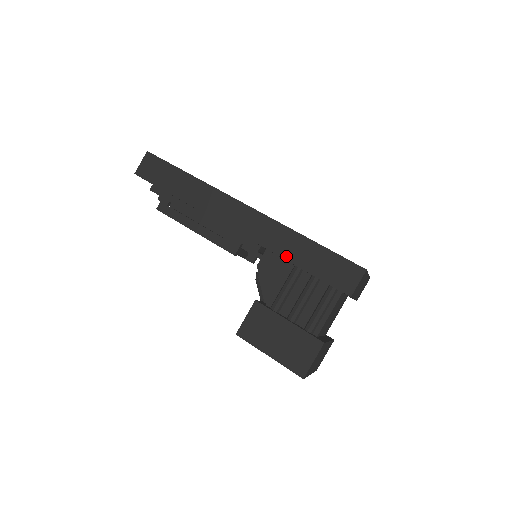
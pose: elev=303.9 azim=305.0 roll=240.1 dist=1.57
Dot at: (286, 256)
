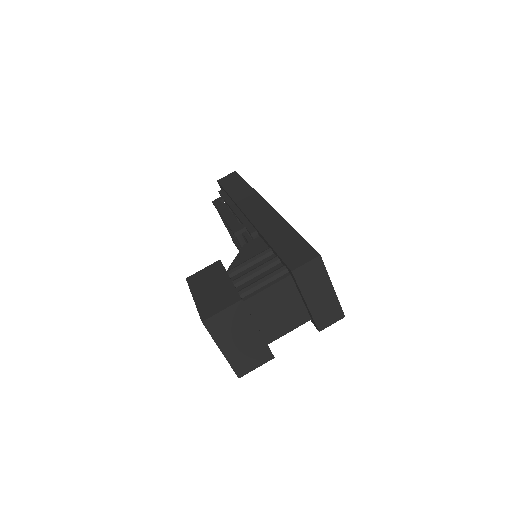
Dot at: (267, 236)
